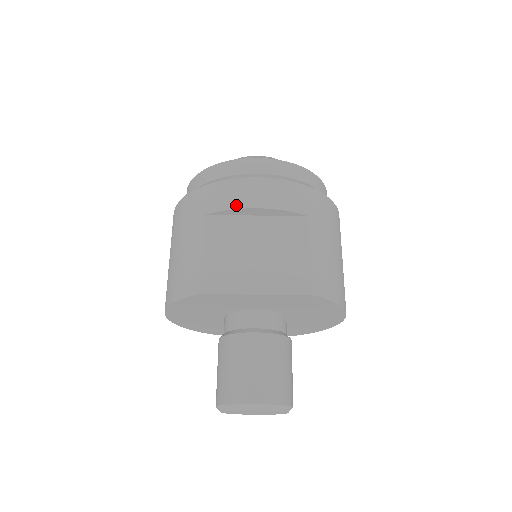
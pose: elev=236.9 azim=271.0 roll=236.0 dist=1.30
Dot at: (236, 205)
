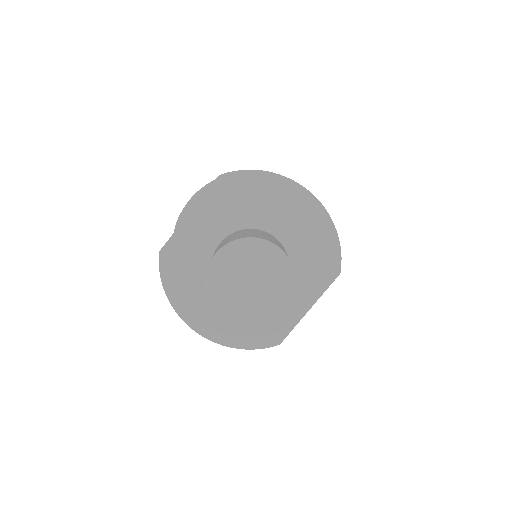
Dot at: (180, 216)
